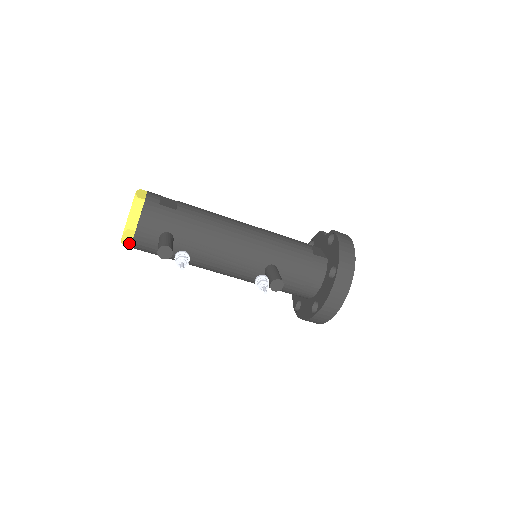
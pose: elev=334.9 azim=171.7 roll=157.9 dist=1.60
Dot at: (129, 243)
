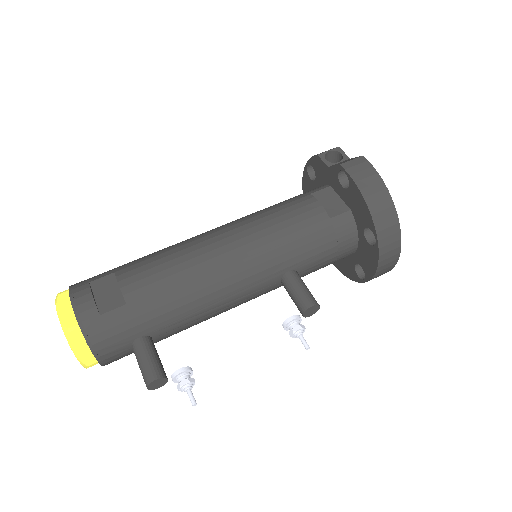
Dot at: occluded
